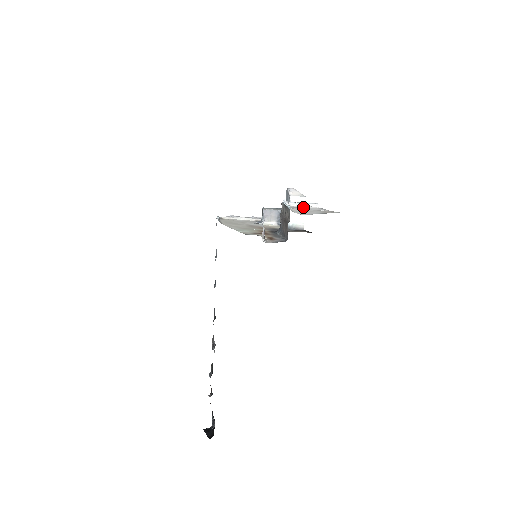
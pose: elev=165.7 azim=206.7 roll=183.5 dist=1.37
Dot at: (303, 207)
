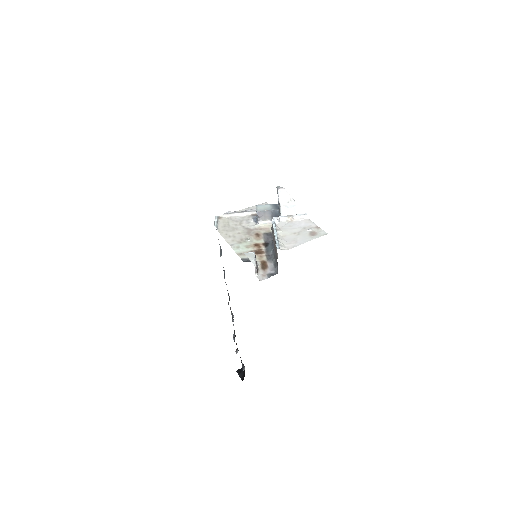
Dot at: (292, 221)
